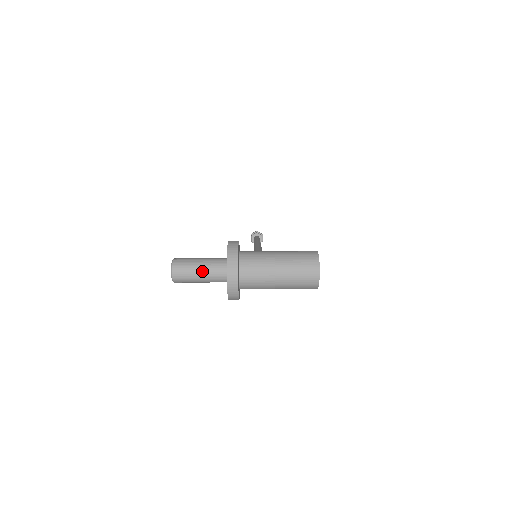
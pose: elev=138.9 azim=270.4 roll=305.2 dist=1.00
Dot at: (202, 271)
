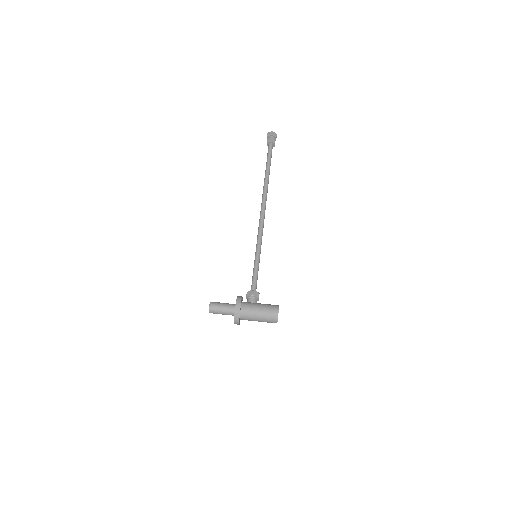
Dot at: (223, 314)
